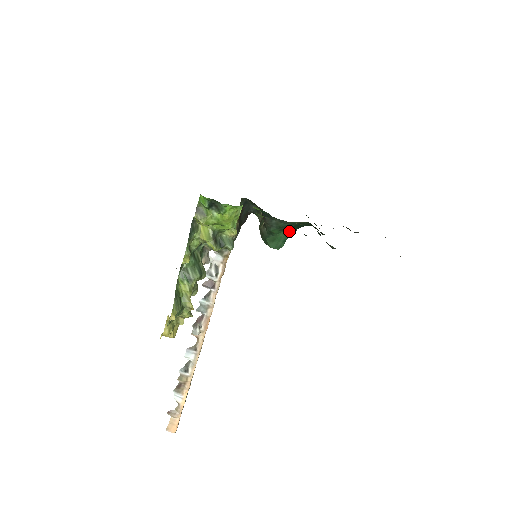
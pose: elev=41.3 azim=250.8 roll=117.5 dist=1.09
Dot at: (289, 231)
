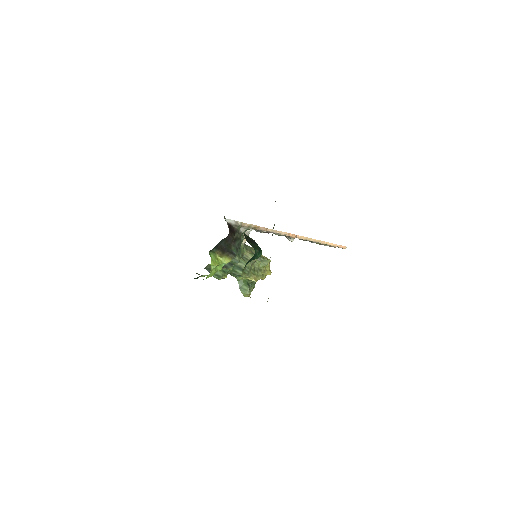
Dot at: occluded
